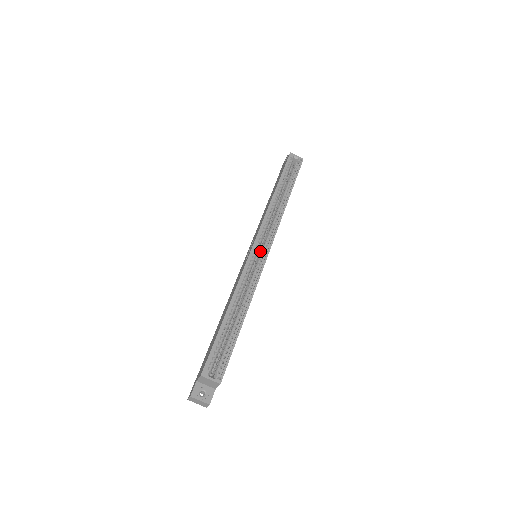
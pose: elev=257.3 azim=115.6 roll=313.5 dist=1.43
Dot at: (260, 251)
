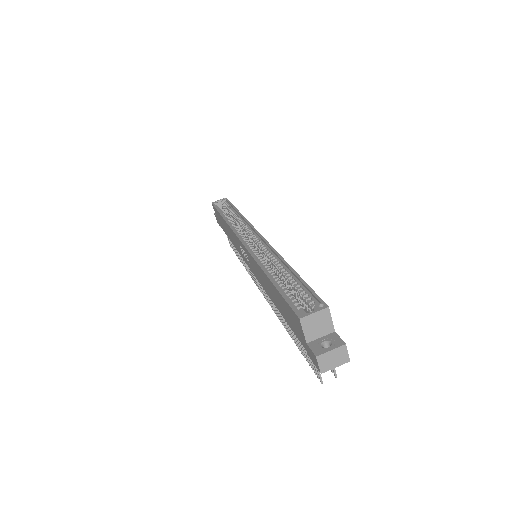
Dot at: (253, 243)
